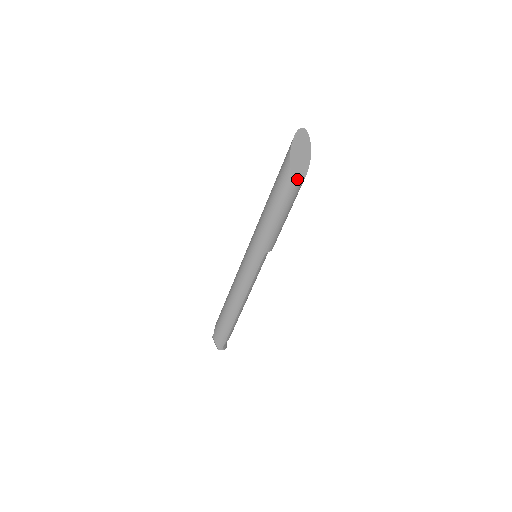
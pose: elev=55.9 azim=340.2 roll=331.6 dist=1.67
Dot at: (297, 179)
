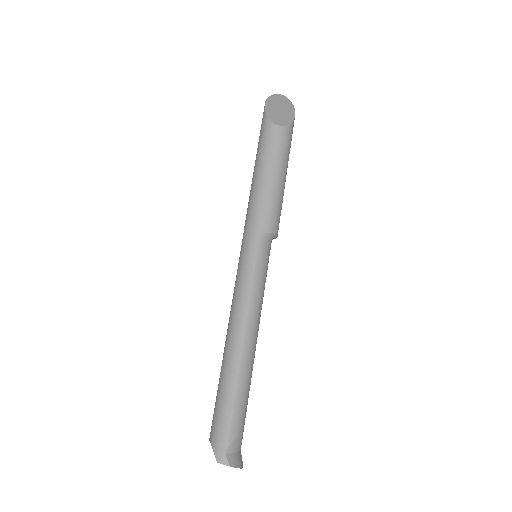
Dot at: (277, 123)
